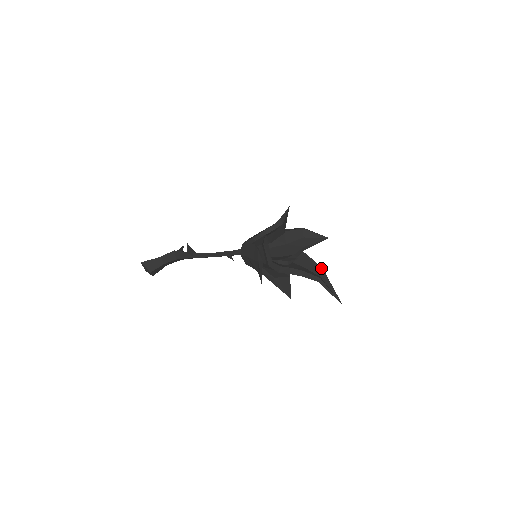
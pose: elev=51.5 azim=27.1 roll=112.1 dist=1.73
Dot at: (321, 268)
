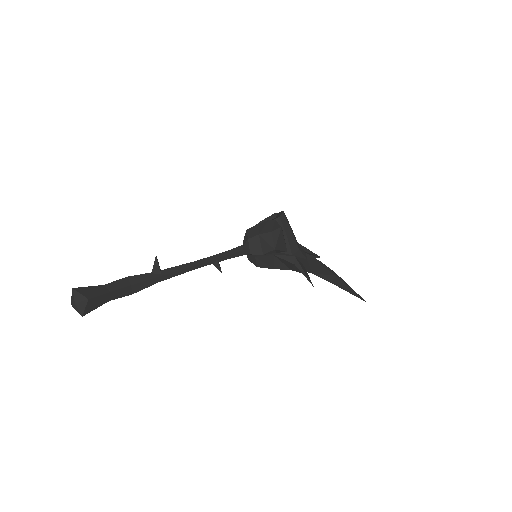
Dot at: occluded
